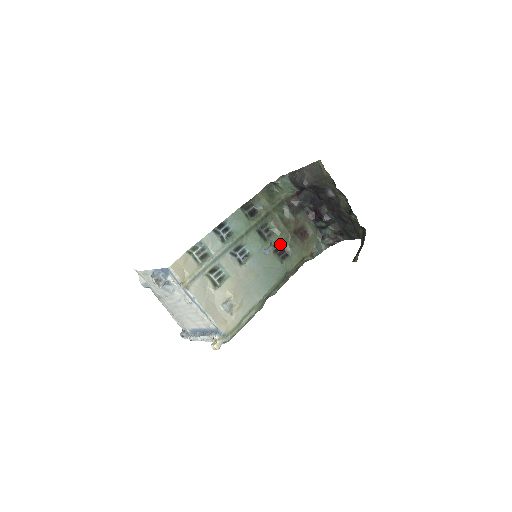
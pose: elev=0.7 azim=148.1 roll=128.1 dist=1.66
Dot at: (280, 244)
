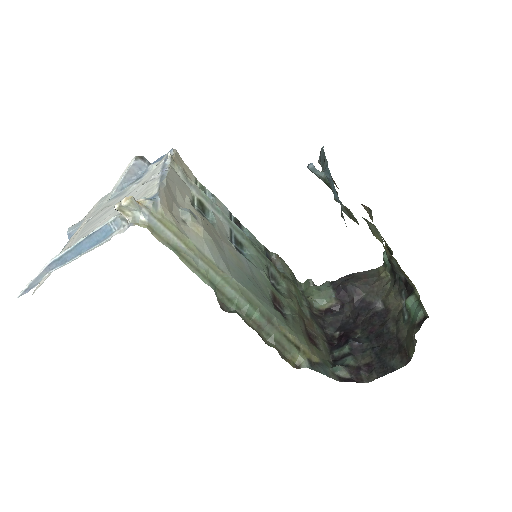
Dot at: (282, 303)
